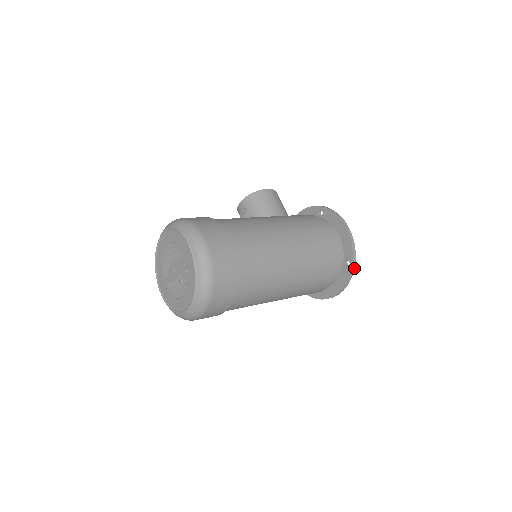
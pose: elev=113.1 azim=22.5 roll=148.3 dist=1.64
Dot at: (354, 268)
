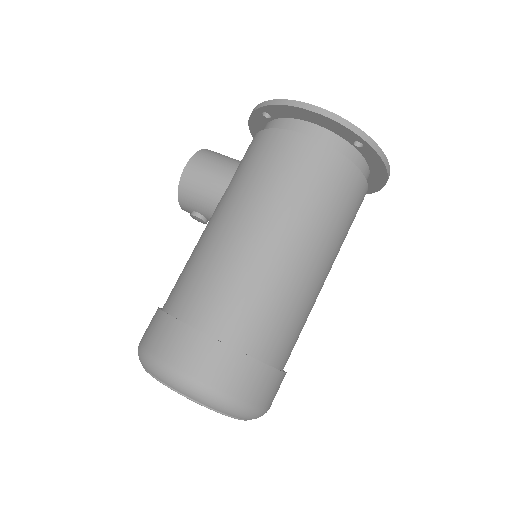
Dot at: (373, 141)
